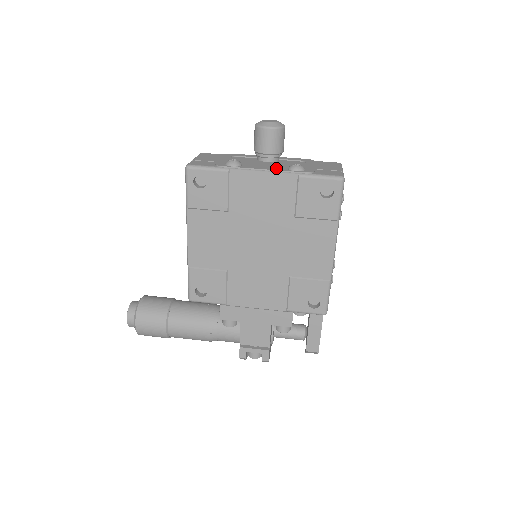
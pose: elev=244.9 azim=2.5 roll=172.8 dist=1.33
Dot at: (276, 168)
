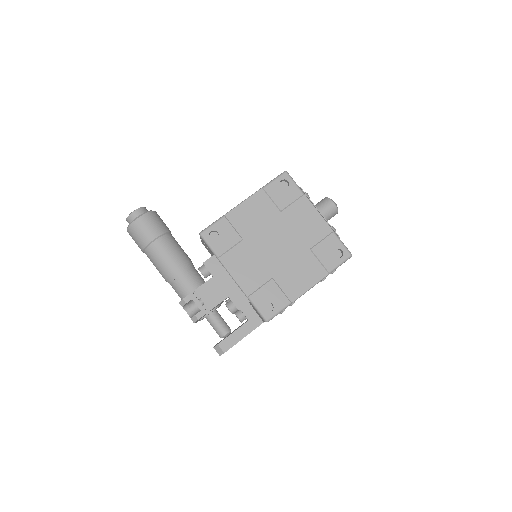
Dot at: occluded
